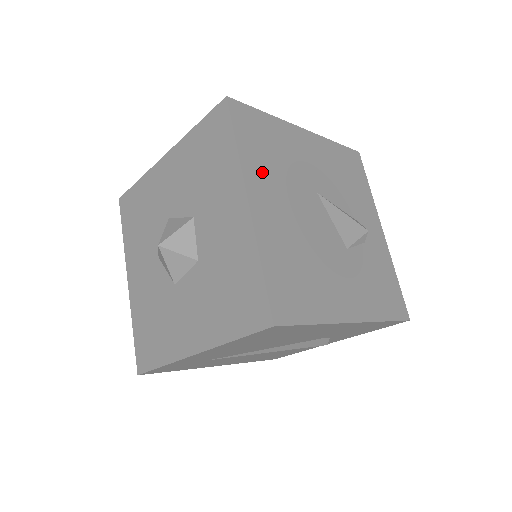
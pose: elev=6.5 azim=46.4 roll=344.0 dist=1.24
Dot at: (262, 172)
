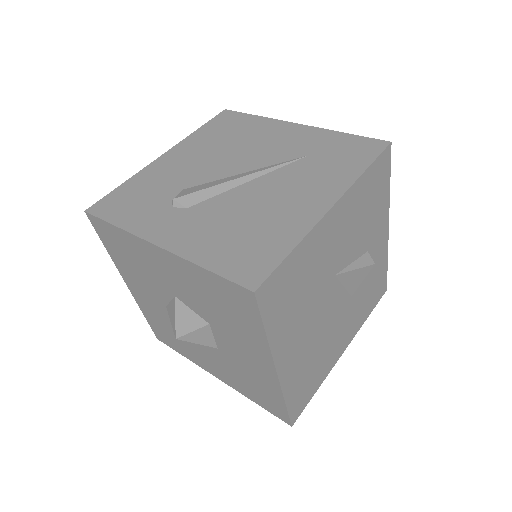
Dot at: (288, 328)
